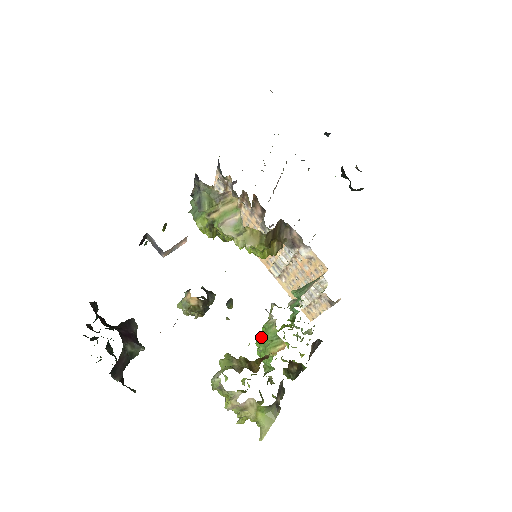
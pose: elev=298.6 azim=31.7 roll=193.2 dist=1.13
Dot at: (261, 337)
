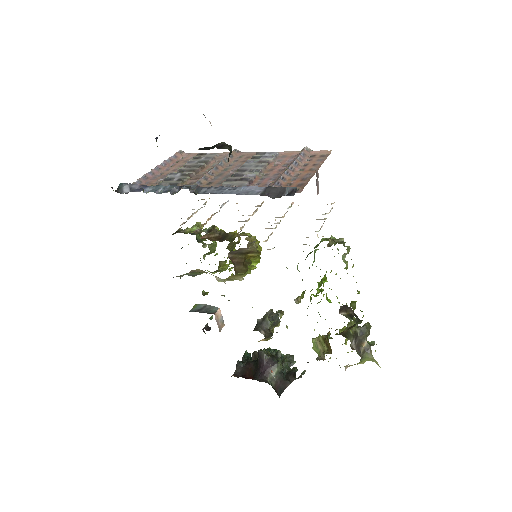
Dot at: occluded
